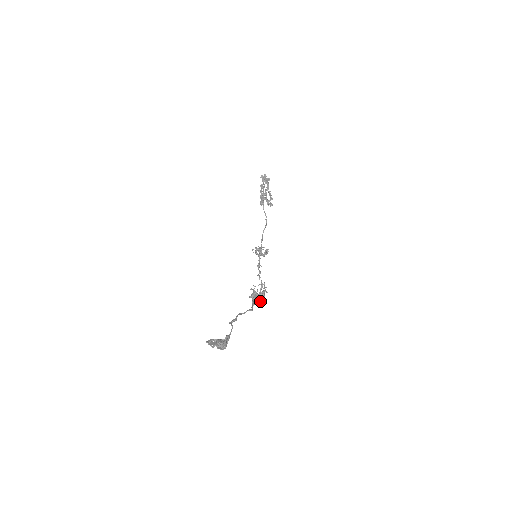
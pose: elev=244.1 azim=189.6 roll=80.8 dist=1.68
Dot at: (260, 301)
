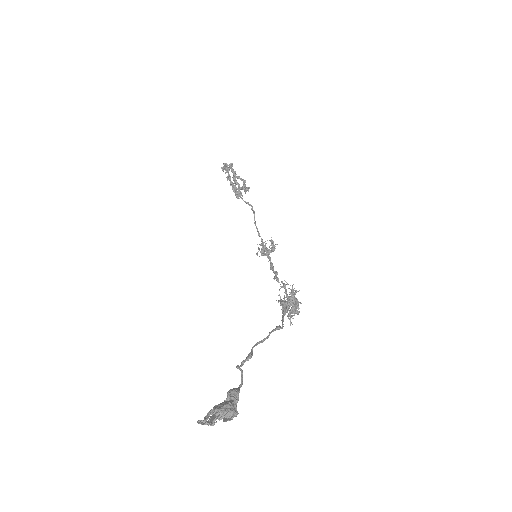
Dot at: (296, 309)
